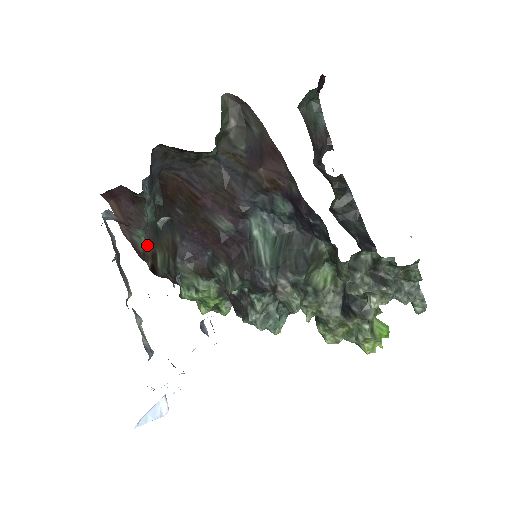
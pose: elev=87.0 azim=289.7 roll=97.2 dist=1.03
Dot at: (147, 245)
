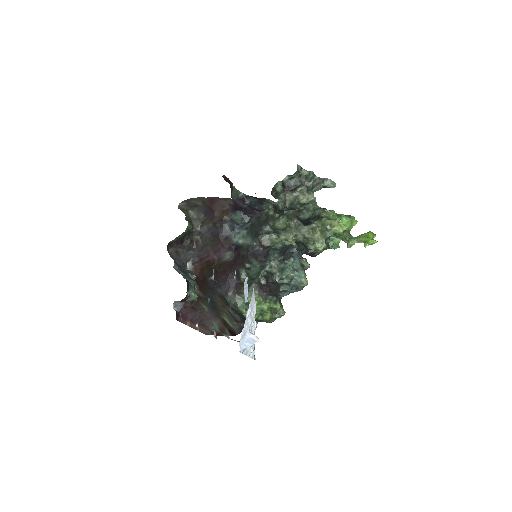
Dot at: (218, 323)
